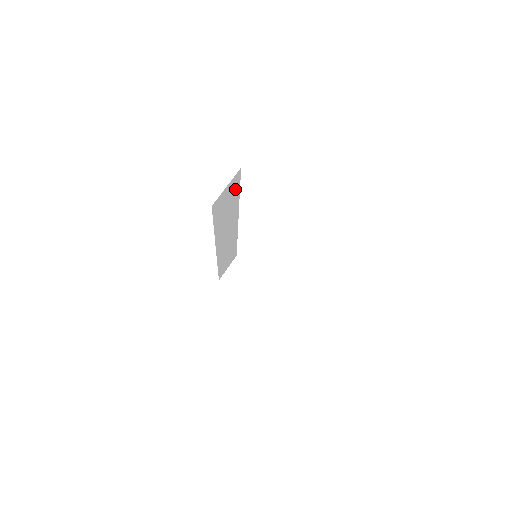
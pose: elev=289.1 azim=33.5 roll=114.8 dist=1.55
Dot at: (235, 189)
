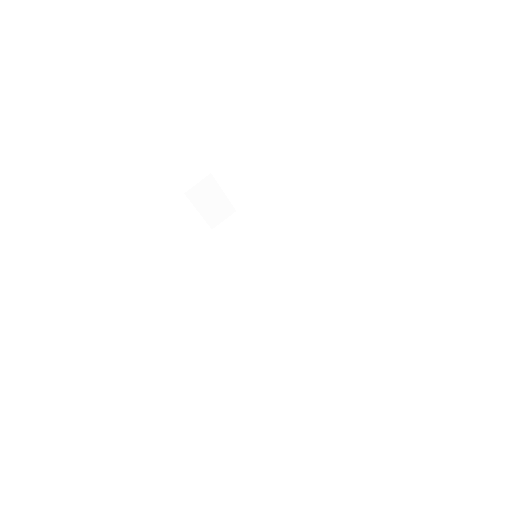
Dot at: occluded
